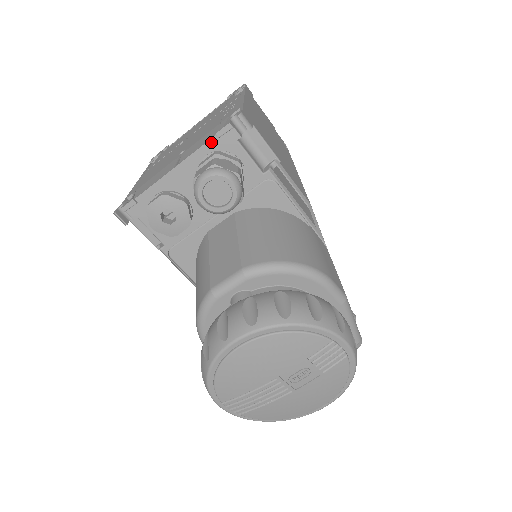
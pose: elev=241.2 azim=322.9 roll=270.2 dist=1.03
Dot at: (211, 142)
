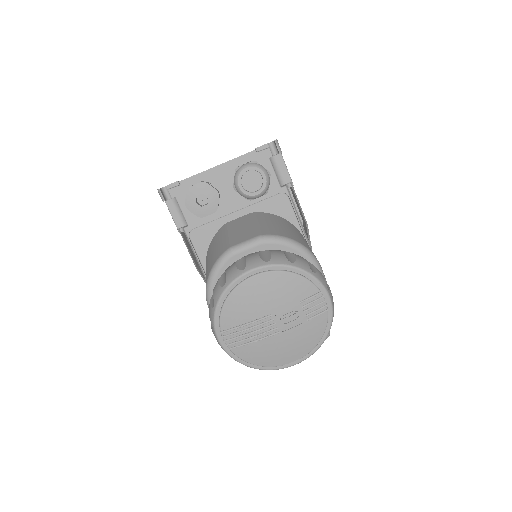
Dot at: (250, 154)
